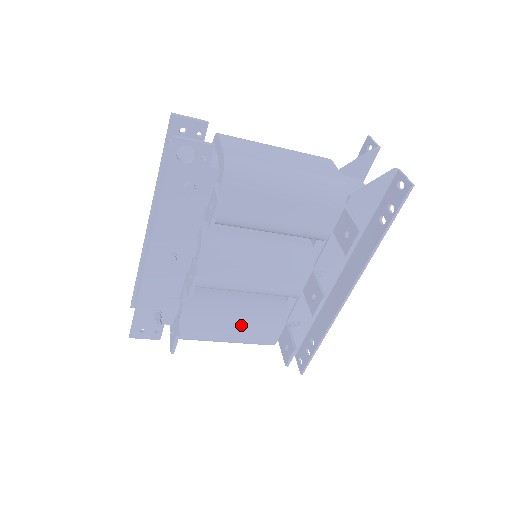
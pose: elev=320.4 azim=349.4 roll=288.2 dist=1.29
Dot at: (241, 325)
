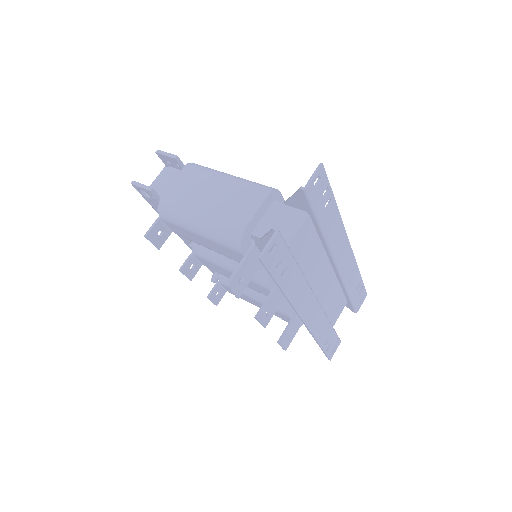
Dot at: (259, 303)
